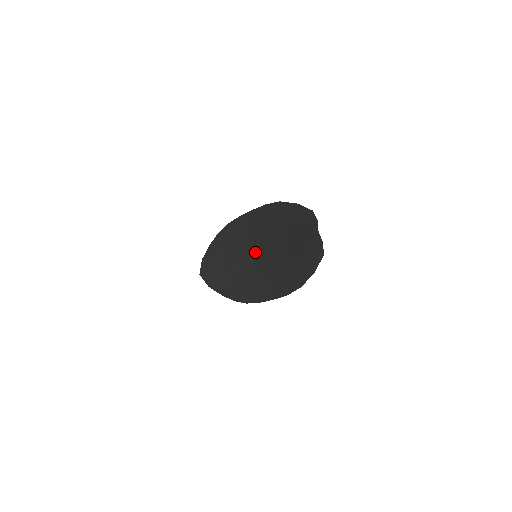
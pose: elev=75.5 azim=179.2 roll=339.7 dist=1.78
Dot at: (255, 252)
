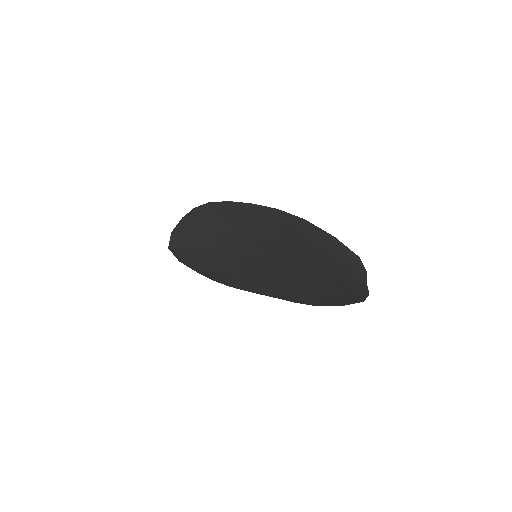
Dot at: (254, 251)
